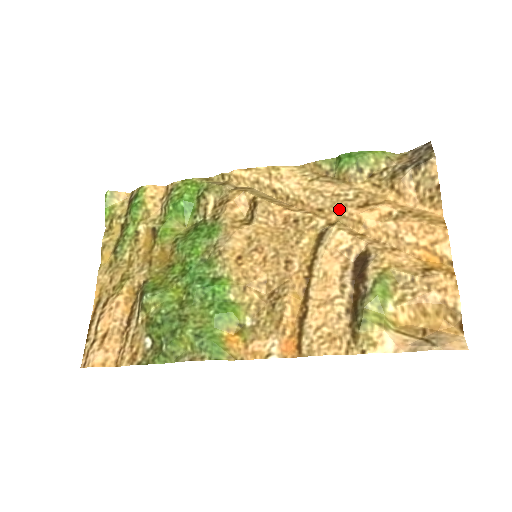
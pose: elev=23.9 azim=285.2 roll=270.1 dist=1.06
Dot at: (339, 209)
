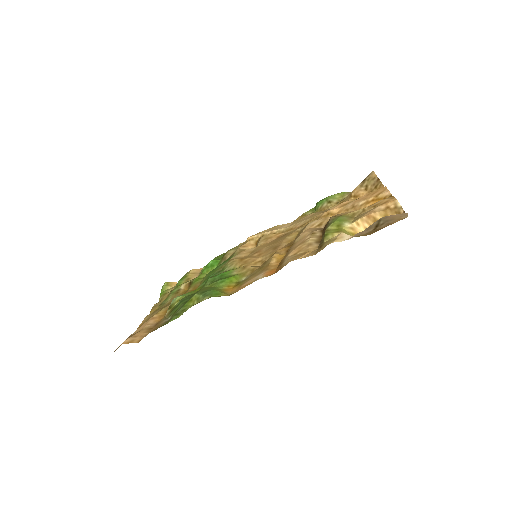
Dot at: (315, 217)
